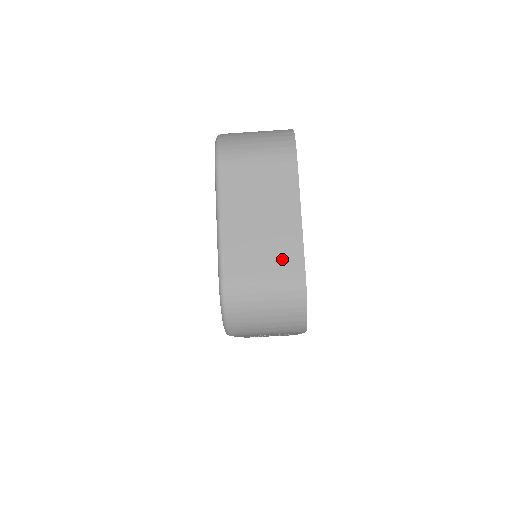
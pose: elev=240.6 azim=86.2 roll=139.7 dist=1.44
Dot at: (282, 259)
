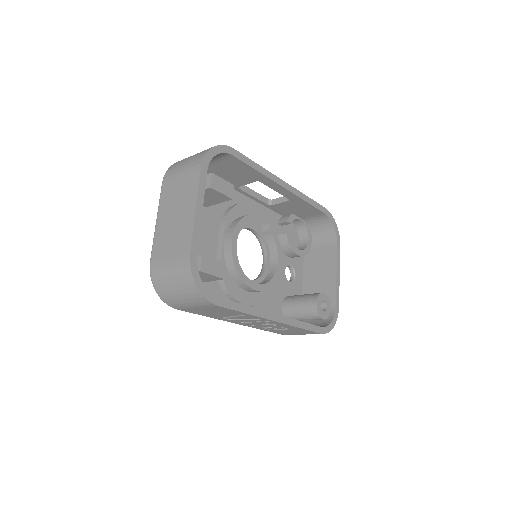
Dot at: (180, 244)
